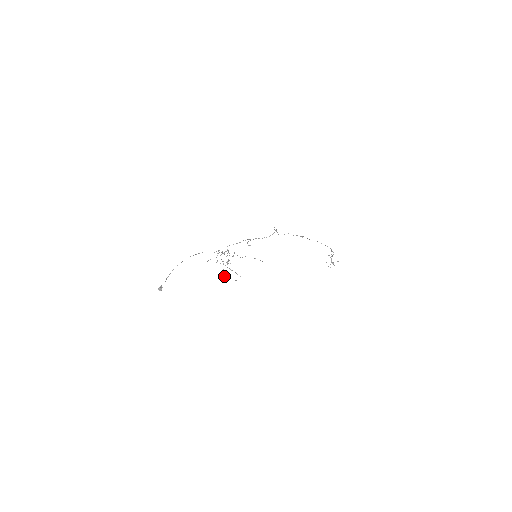
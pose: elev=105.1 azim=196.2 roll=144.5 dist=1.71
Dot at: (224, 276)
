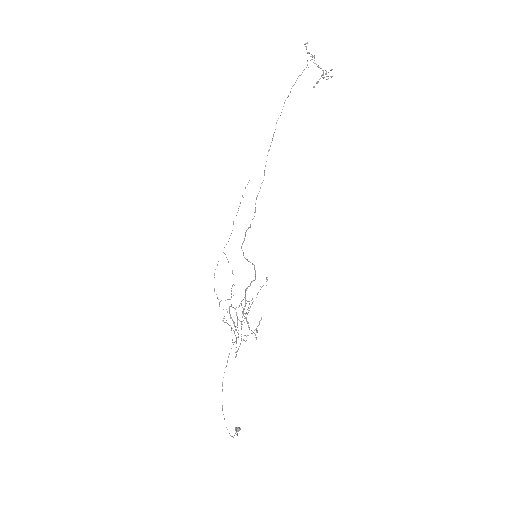
Dot at: (259, 322)
